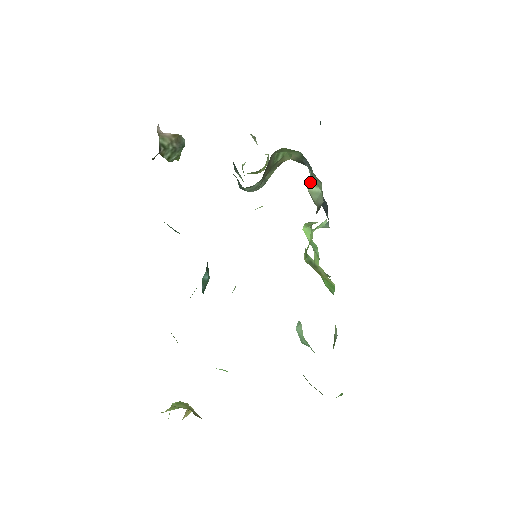
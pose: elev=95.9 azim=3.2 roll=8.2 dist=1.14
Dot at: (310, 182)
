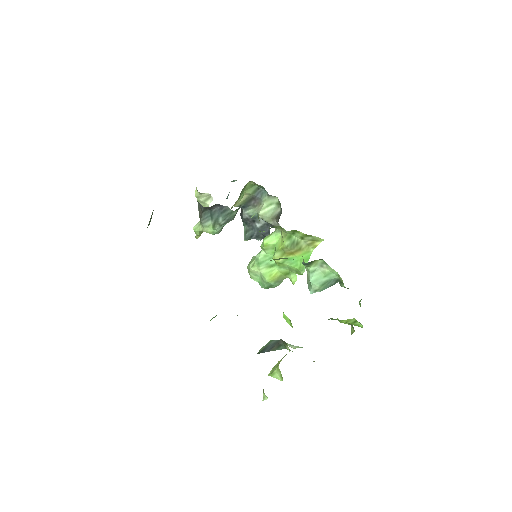
Dot at: (260, 209)
